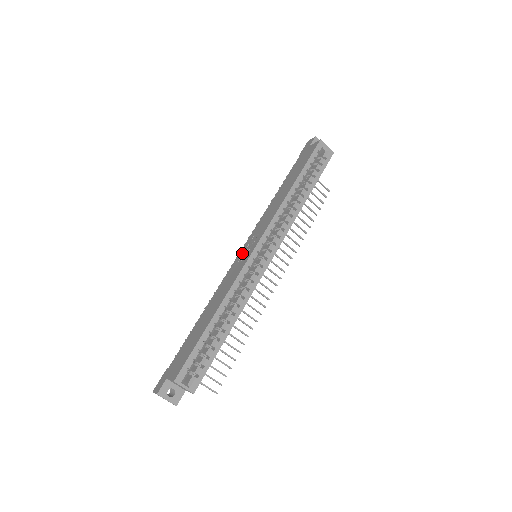
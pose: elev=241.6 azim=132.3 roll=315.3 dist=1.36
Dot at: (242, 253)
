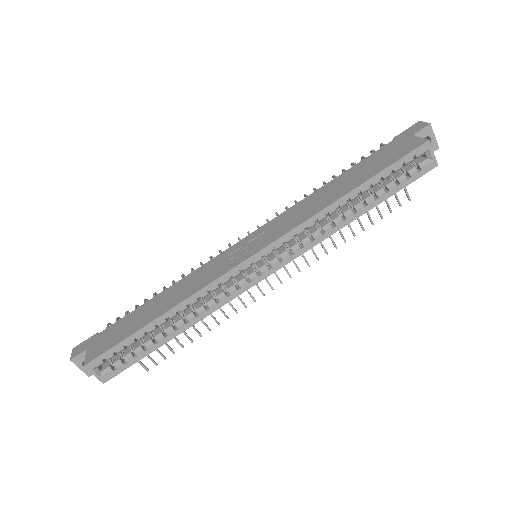
Dot at: (239, 246)
